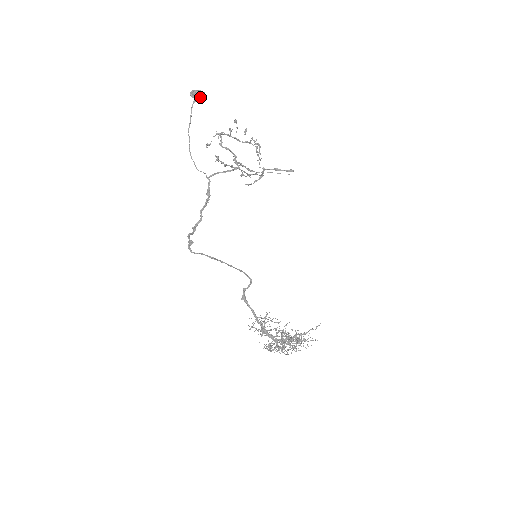
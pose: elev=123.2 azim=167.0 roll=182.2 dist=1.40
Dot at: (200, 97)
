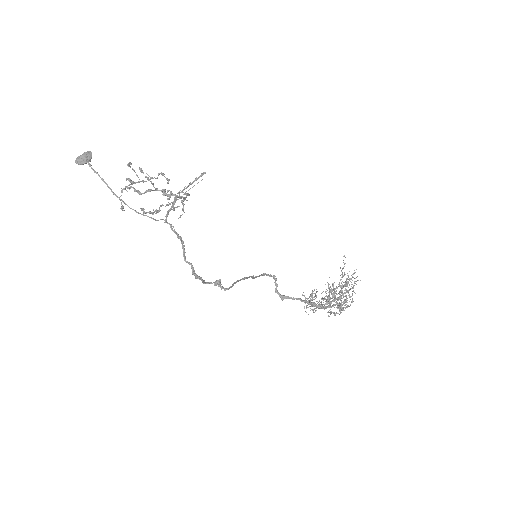
Dot at: (90, 158)
